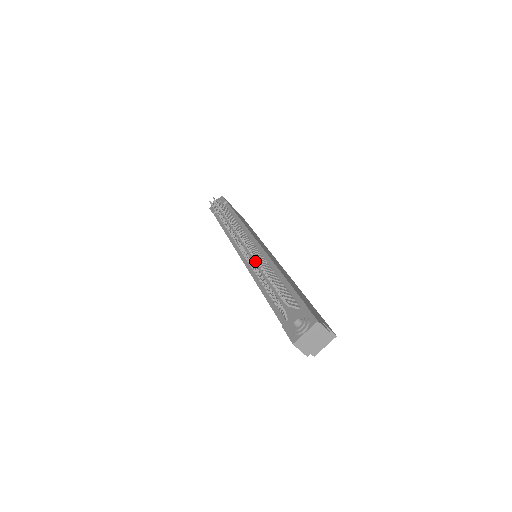
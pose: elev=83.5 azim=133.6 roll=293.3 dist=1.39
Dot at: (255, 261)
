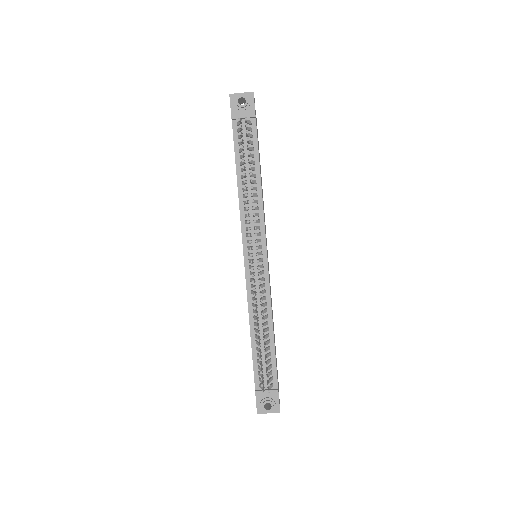
Dot at: (257, 288)
